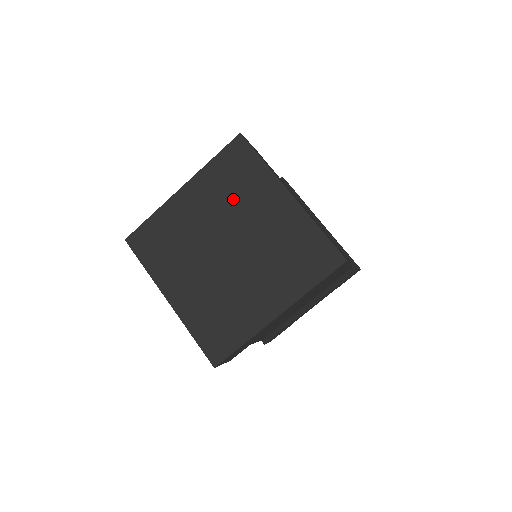
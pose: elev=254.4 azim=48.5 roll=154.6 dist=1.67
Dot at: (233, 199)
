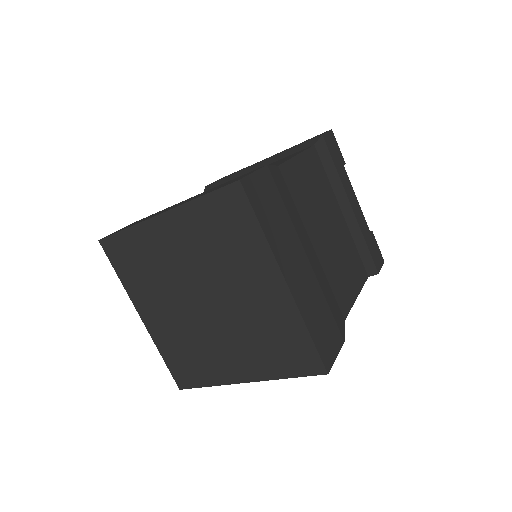
Dot at: (218, 255)
